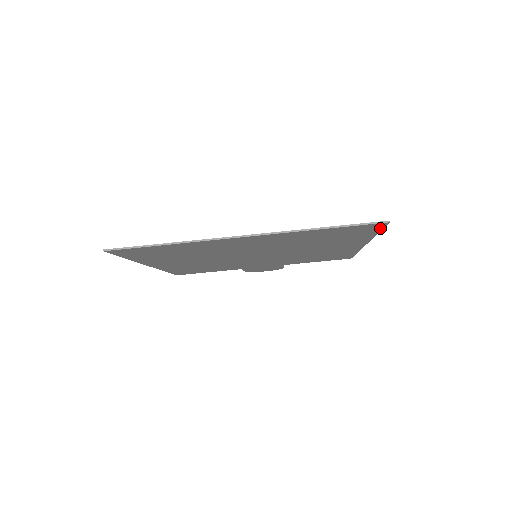
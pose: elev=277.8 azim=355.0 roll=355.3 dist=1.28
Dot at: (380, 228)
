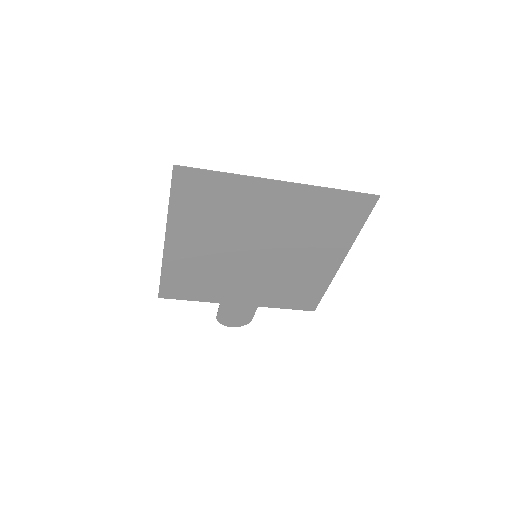
Dot at: (369, 211)
